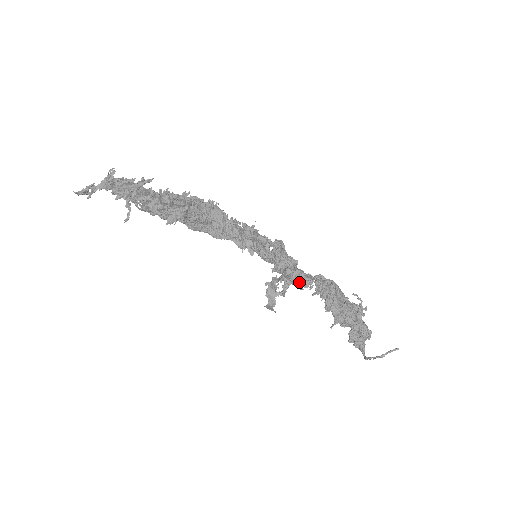
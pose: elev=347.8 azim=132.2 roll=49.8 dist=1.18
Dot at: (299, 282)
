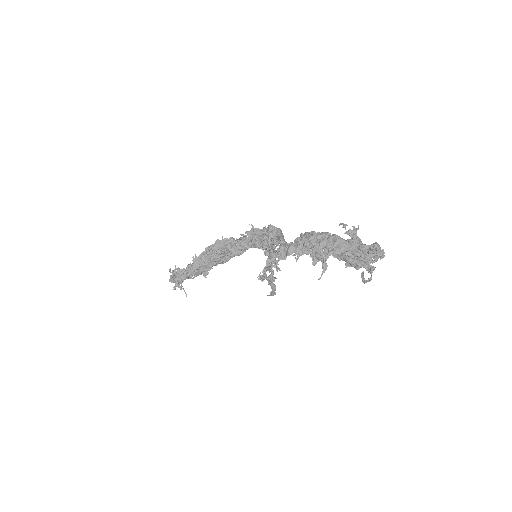
Dot at: (287, 255)
